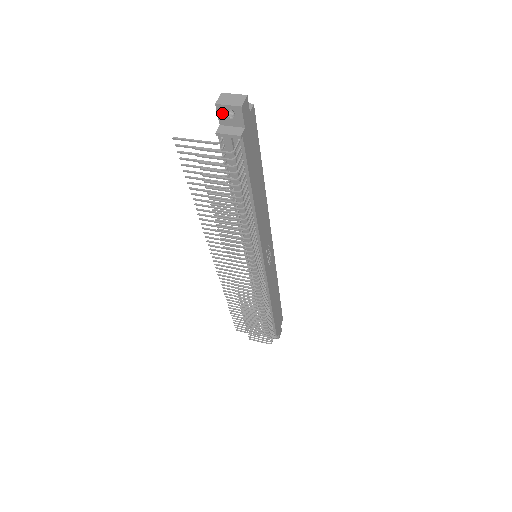
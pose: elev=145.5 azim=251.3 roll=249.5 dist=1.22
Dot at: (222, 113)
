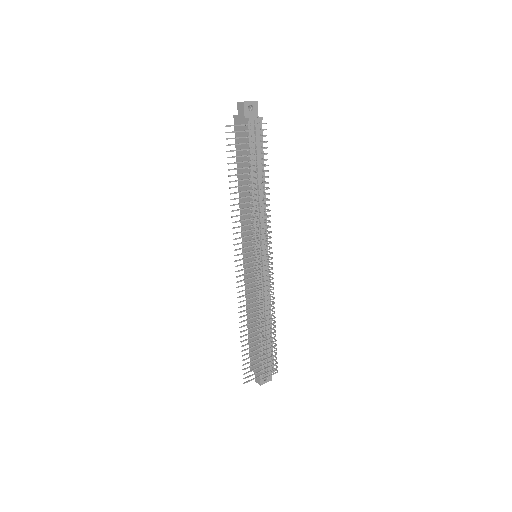
Dot at: (247, 108)
